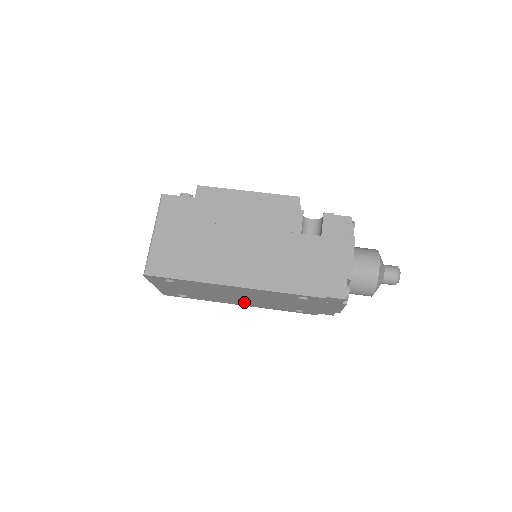
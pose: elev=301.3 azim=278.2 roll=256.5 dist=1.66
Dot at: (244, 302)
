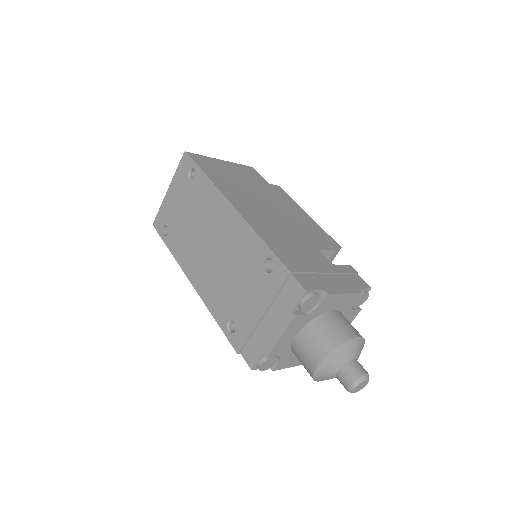
Dot at: (201, 271)
